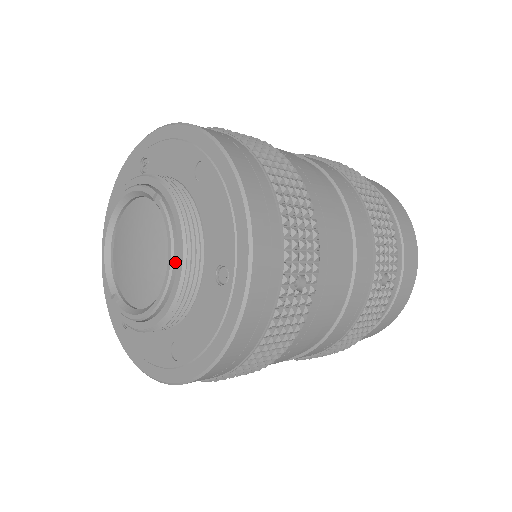
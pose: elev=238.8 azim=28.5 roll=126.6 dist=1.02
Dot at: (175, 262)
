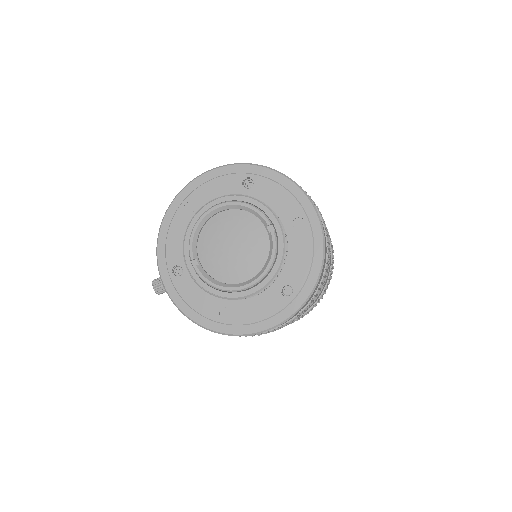
Dot at: (268, 272)
